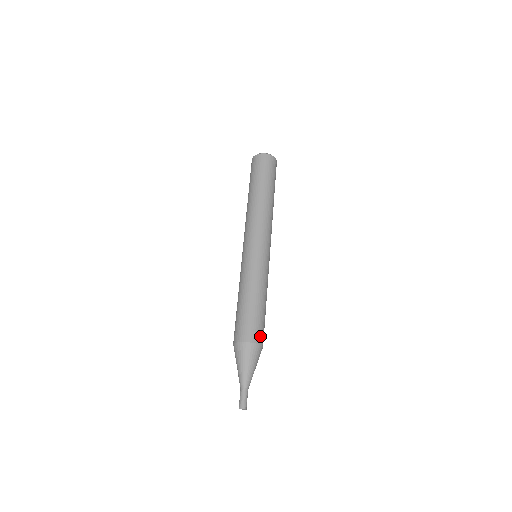
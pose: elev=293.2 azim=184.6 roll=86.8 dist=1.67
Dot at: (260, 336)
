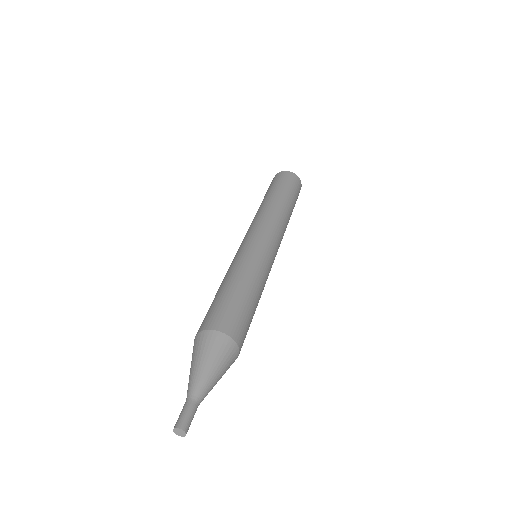
Dot at: (238, 331)
